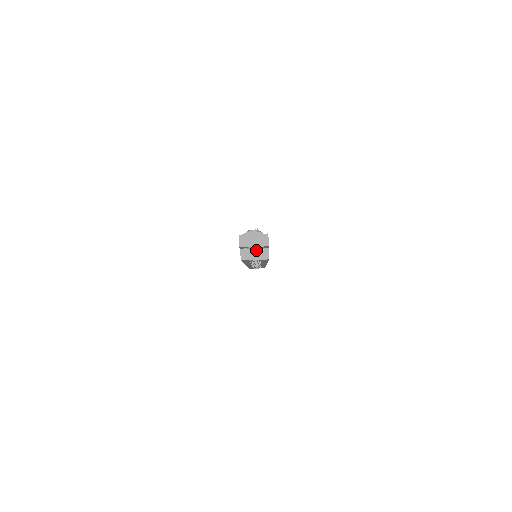
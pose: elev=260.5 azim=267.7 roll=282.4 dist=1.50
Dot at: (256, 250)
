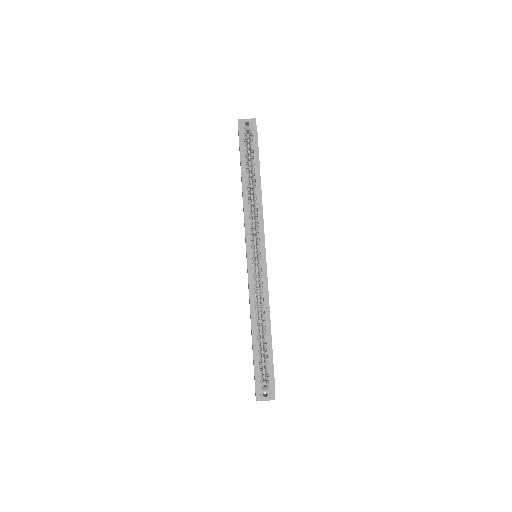
Dot at: (249, 129)
